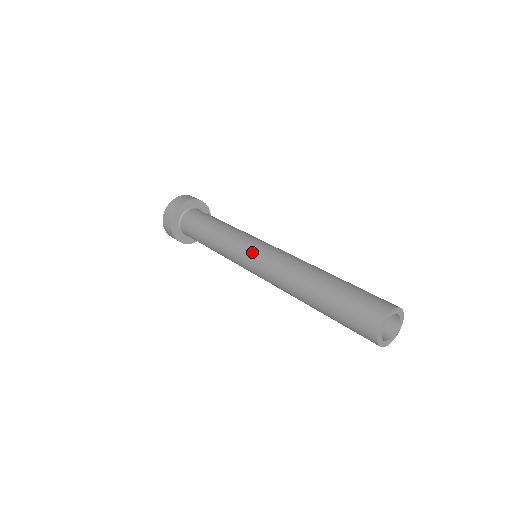
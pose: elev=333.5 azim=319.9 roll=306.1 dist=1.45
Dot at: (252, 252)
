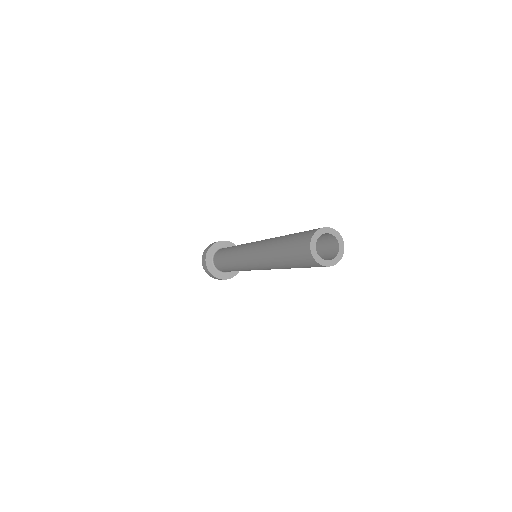
Dot at: occluded
